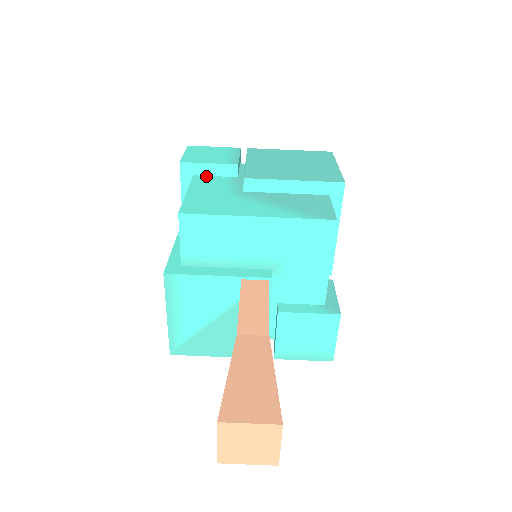
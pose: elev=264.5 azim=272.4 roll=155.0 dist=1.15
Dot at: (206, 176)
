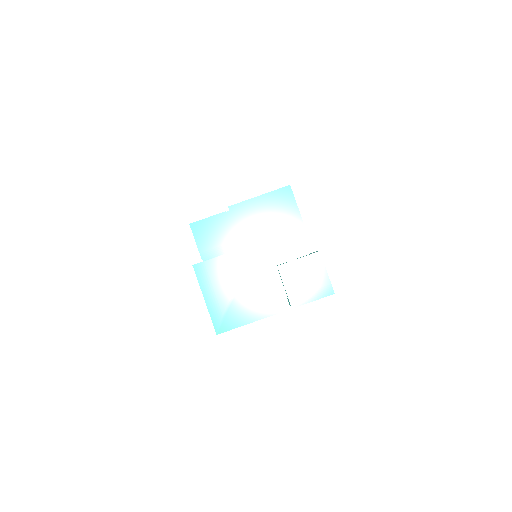
Dot at: occluded
